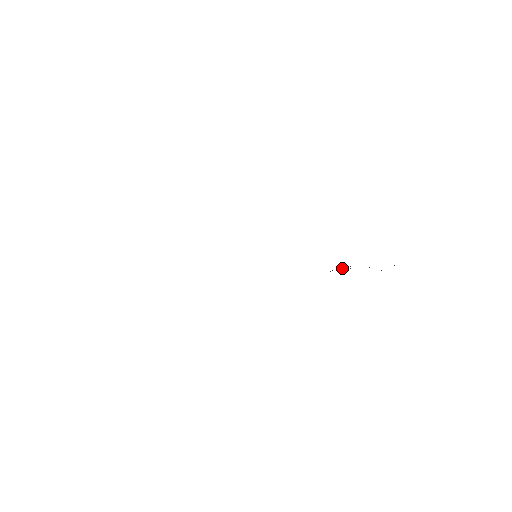
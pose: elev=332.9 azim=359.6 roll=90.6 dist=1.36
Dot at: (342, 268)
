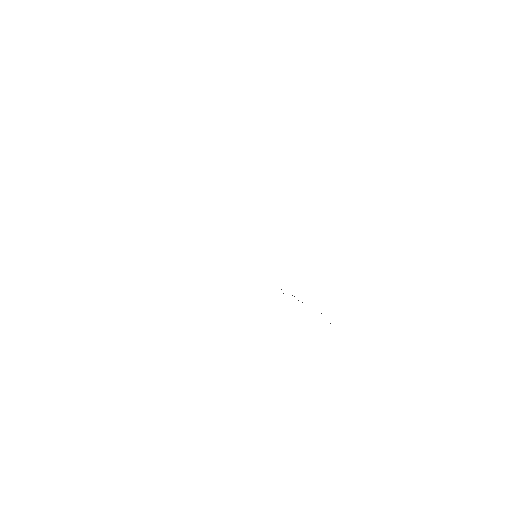
Dot at: occluded
